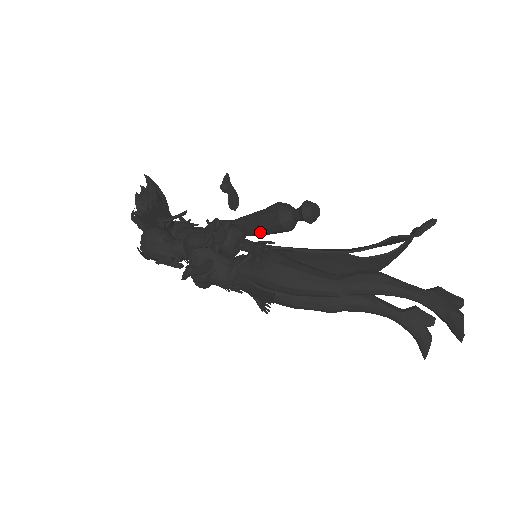
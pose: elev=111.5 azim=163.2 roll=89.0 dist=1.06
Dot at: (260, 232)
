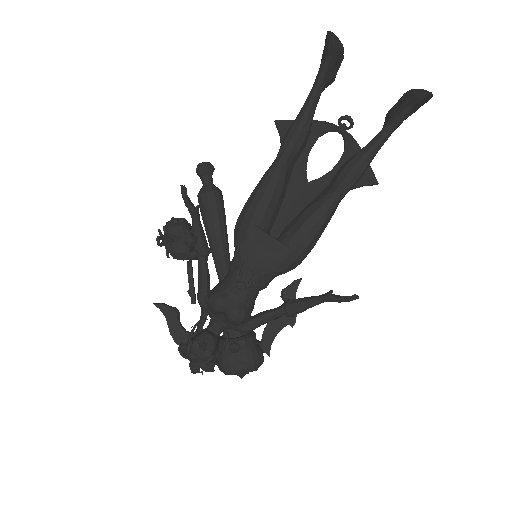
Dot at: (211, 222)
